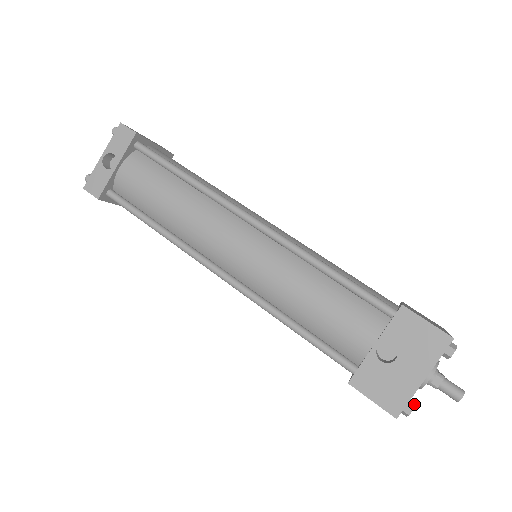
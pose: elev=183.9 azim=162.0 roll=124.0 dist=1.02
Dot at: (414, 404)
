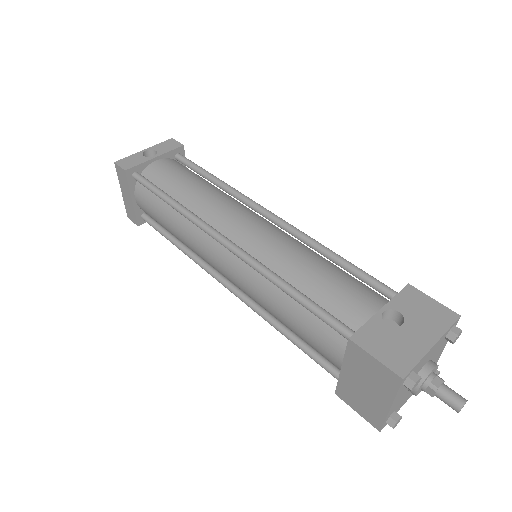
Dot at: (420, 377)
